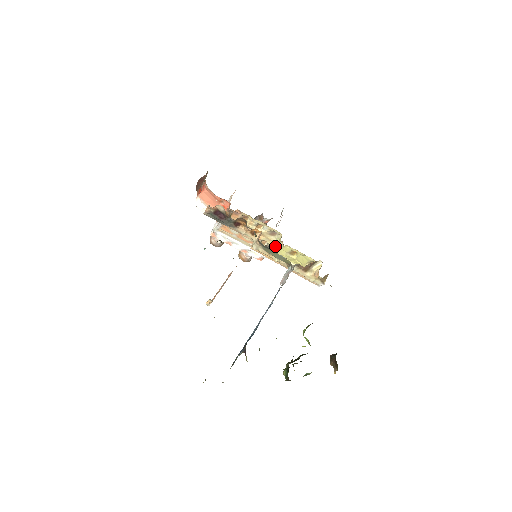
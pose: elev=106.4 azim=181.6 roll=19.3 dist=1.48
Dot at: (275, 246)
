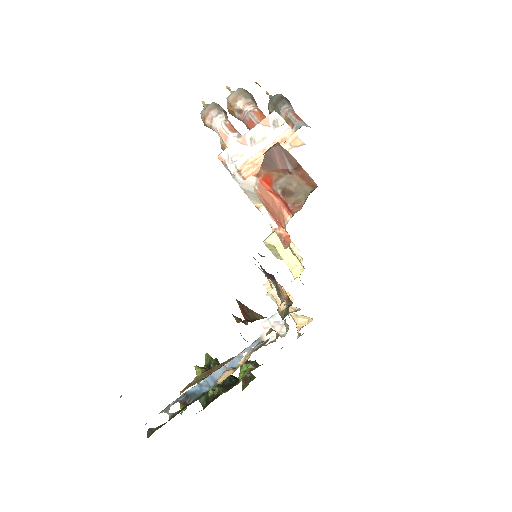
Dot at: occluded
